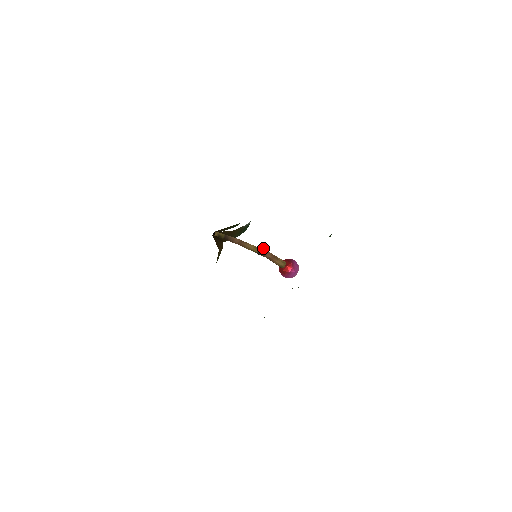
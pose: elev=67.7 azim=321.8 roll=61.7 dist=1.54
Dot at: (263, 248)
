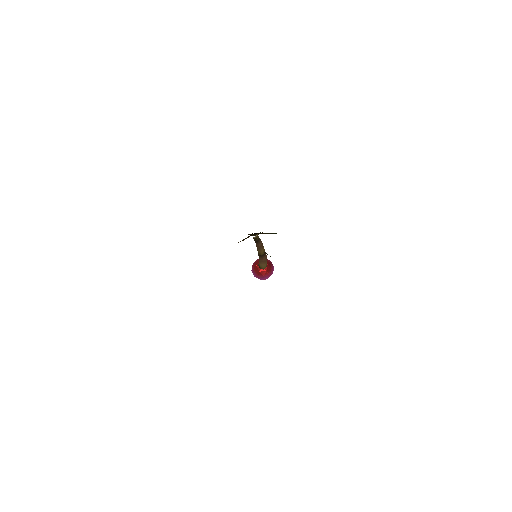
Dot at: occluded
